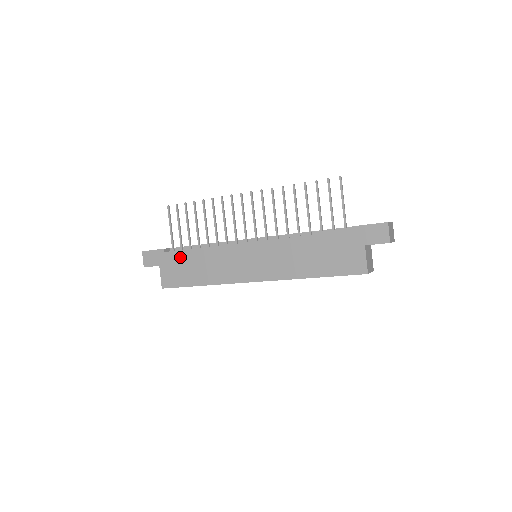
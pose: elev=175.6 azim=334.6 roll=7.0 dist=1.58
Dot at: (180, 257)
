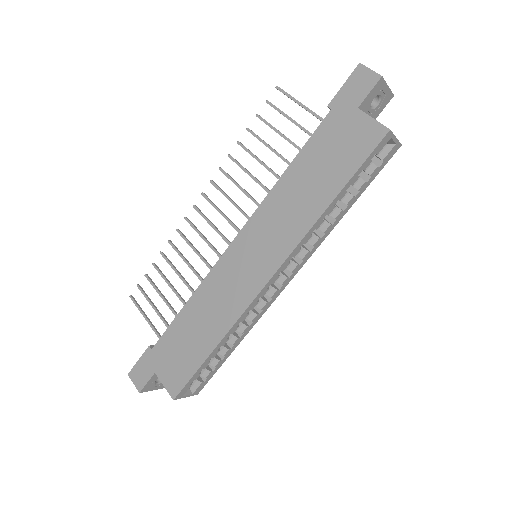
Dot at: (171, 337)
